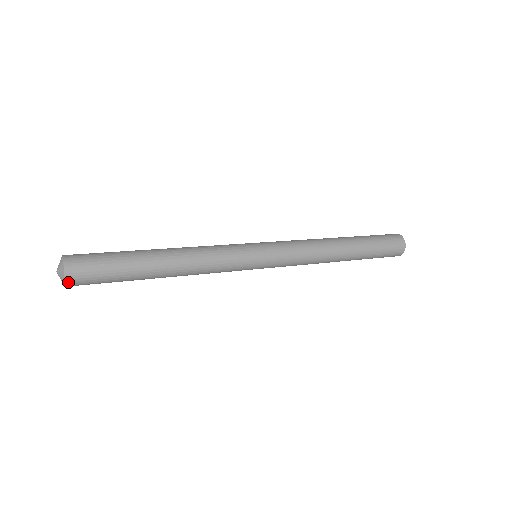
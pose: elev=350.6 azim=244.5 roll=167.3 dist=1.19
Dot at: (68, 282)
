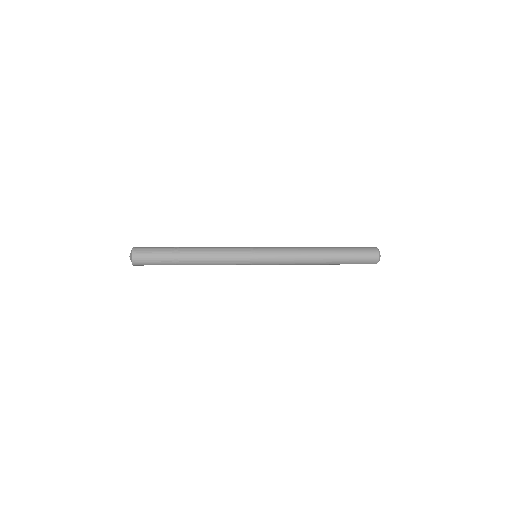
Dot at: (135, 265)
